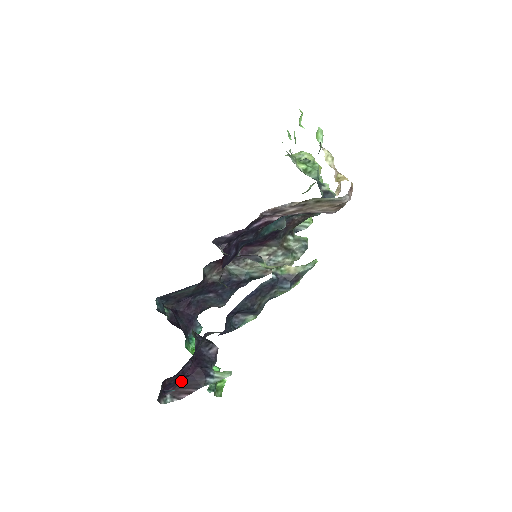
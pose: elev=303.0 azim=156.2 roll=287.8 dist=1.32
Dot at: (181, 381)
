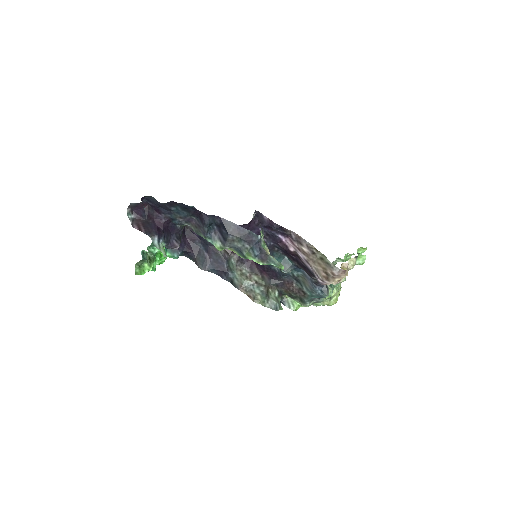
Dot at: (148, 221)
